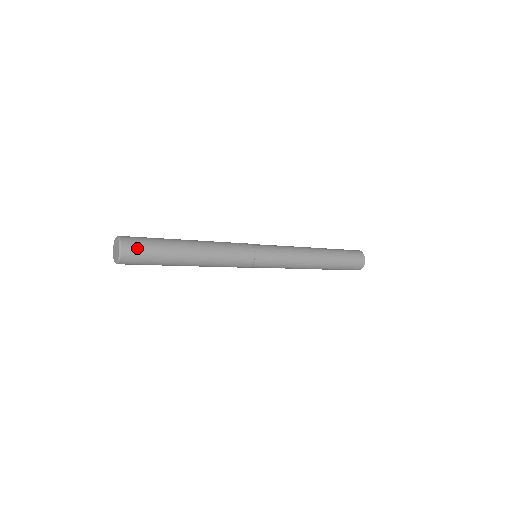
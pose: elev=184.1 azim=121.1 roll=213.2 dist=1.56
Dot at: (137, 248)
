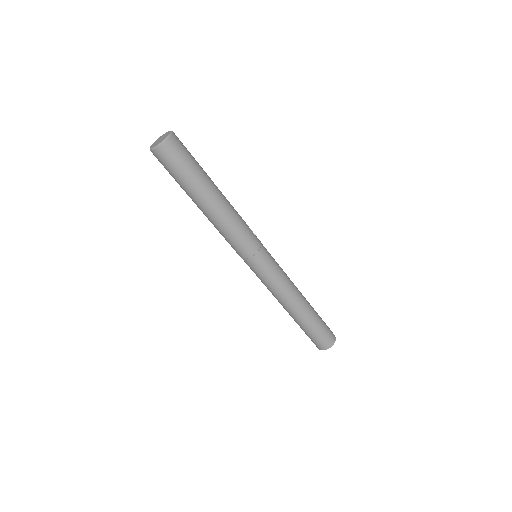
Dot at: (181, 150)
